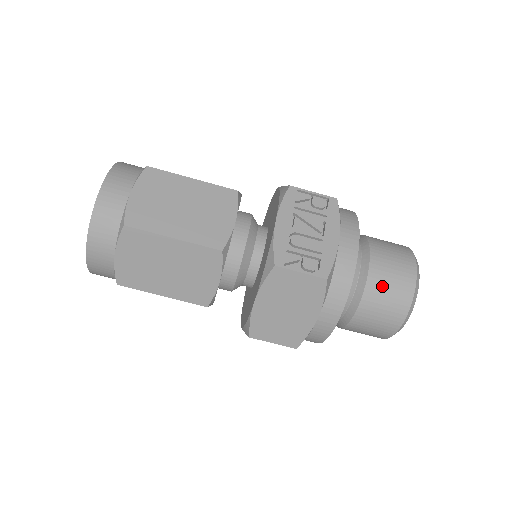
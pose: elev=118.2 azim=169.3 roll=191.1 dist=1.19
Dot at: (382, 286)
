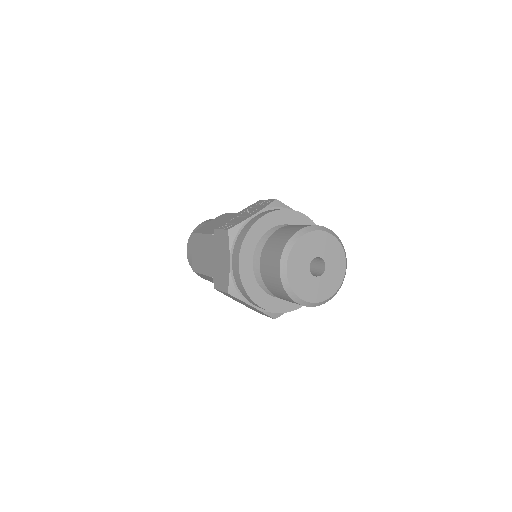
Dot at: (273, 242)
